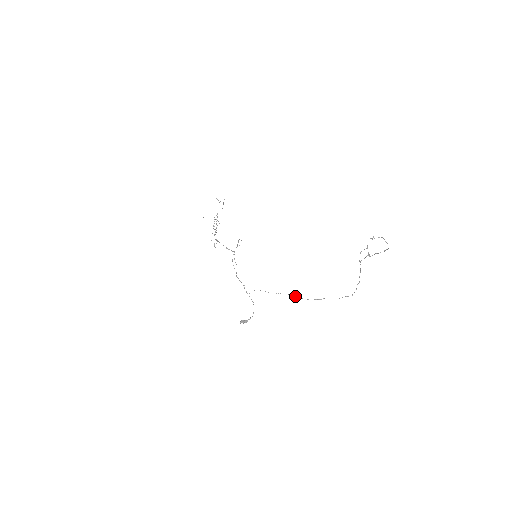
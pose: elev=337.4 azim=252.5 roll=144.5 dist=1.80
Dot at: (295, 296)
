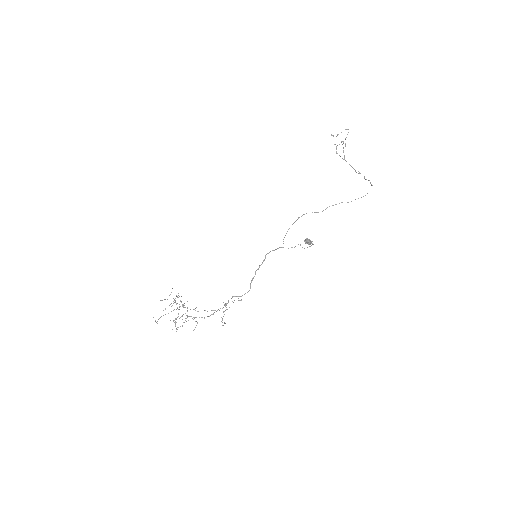
Dot at: occluded
